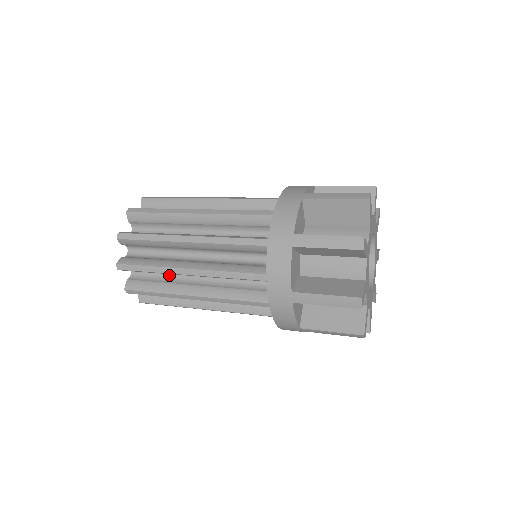
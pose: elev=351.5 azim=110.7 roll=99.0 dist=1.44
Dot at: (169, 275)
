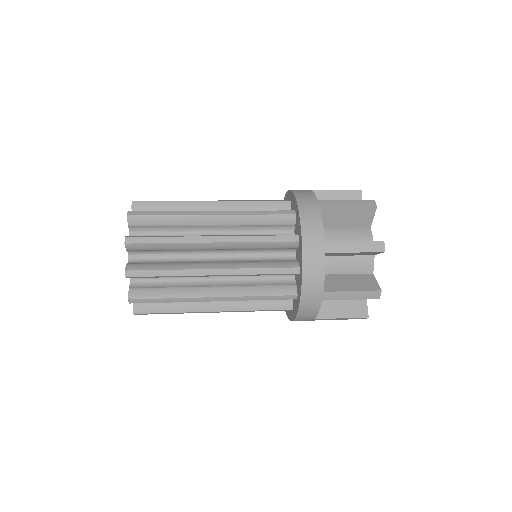
Dot at: (177, 259)
